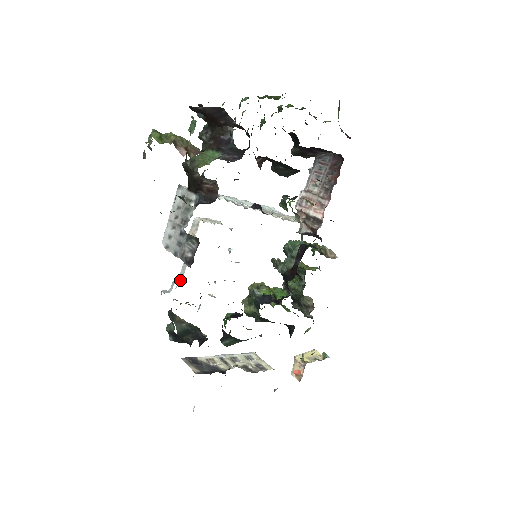
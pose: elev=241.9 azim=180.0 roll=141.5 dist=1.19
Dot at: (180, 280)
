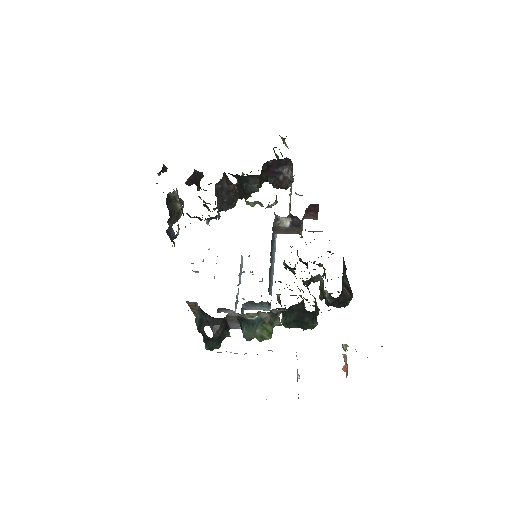
Dot at: occluded
